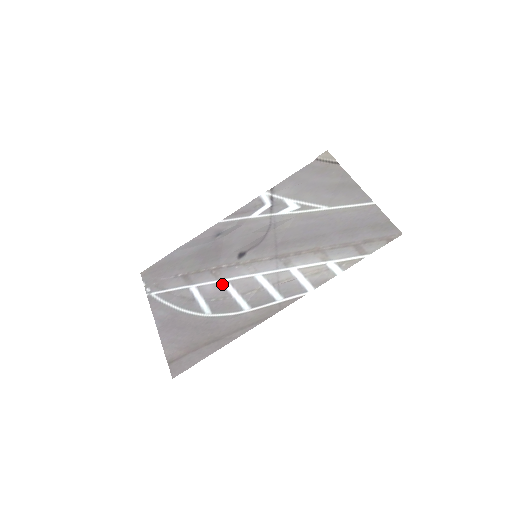
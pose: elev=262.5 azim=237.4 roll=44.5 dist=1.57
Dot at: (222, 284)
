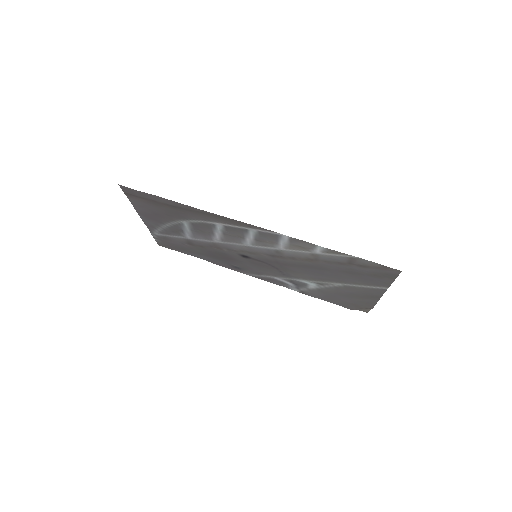
Dot at: (213, 240)
